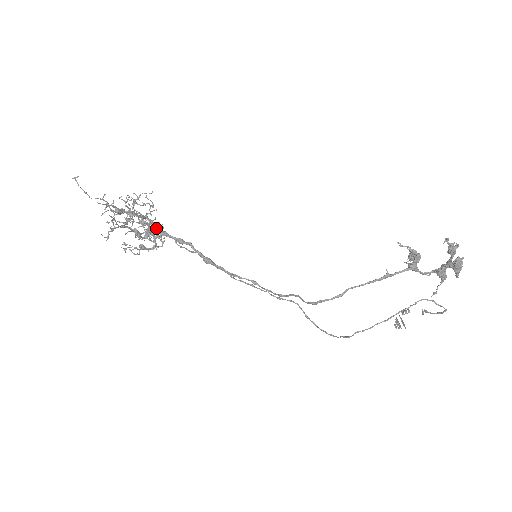
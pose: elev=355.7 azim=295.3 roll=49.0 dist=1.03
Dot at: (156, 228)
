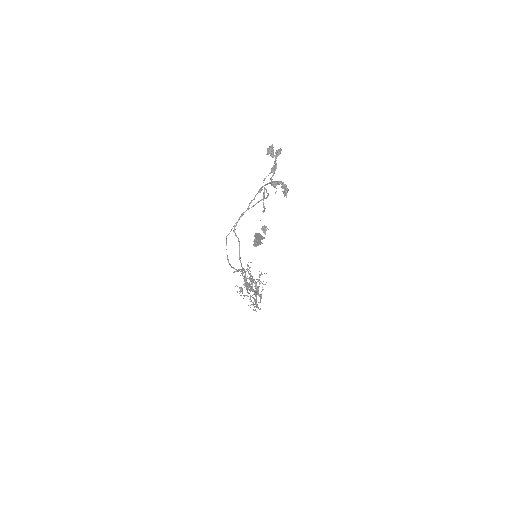
Dot at: occluded
